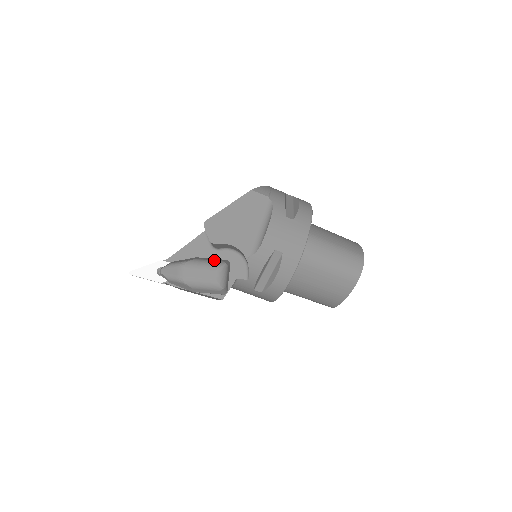
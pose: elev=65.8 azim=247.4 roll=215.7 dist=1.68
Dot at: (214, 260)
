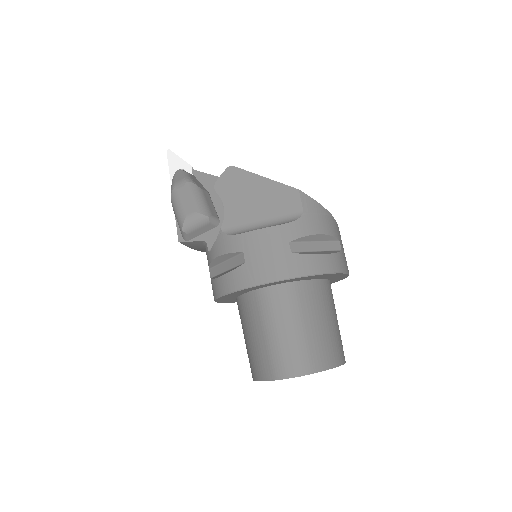
Dot at: (209, 206)
